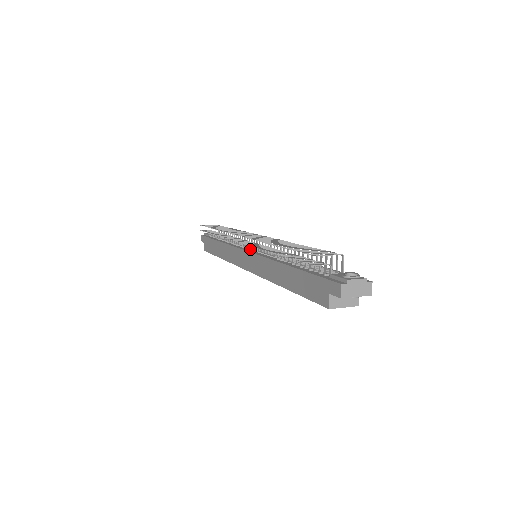
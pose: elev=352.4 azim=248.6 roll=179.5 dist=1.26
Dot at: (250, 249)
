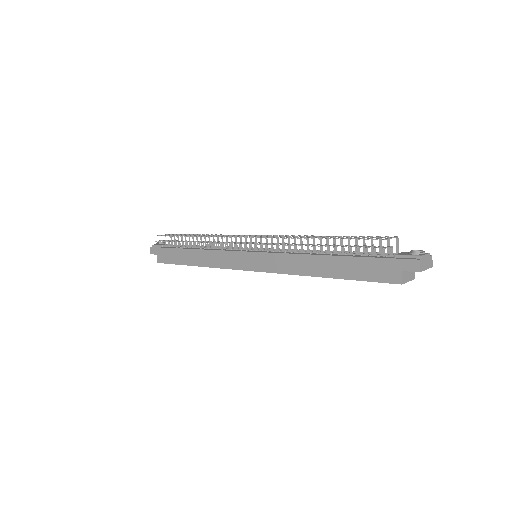
Dot at: (251, 250)
